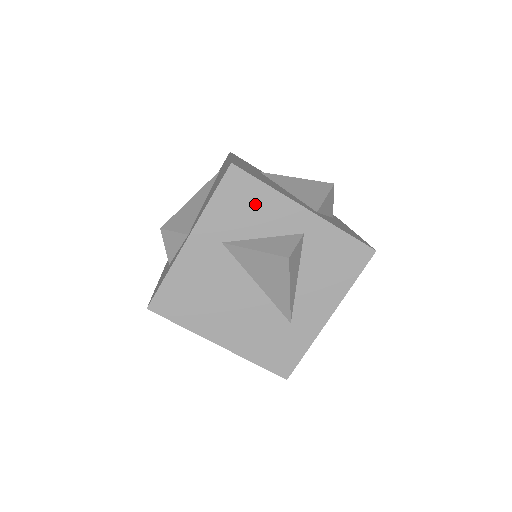
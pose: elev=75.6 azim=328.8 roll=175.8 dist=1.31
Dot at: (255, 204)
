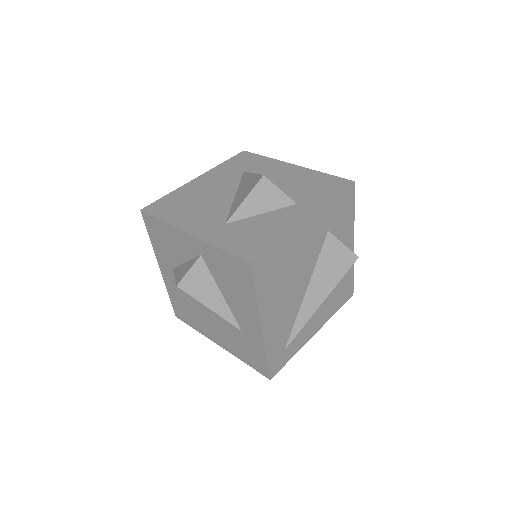
Dot at: (167, 237)
